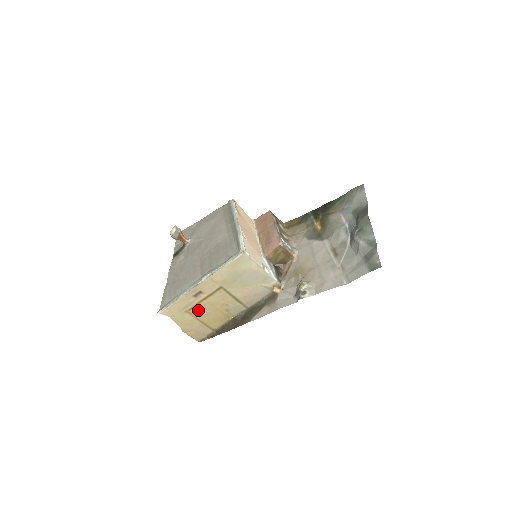
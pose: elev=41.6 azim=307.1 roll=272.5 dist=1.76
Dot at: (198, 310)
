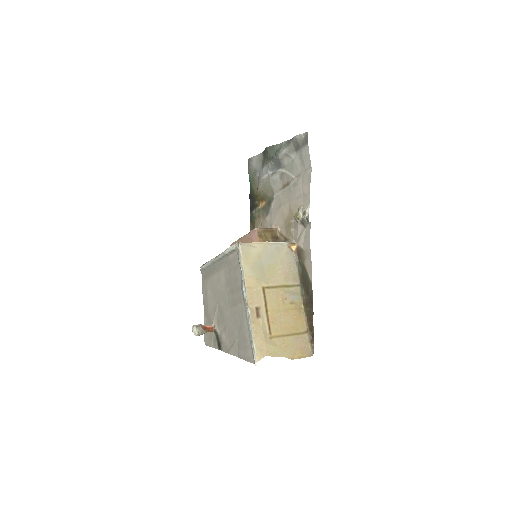
Dot at: (276, 327)
